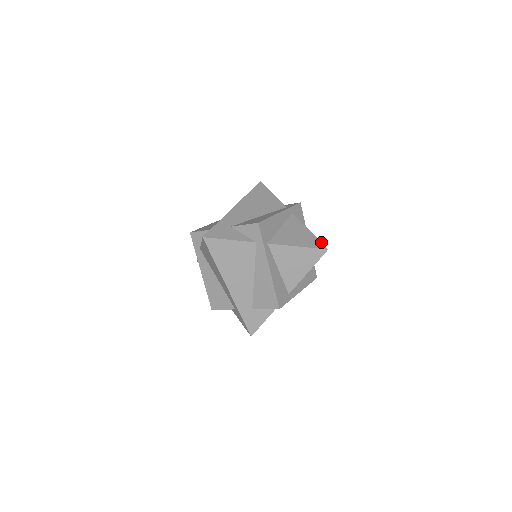
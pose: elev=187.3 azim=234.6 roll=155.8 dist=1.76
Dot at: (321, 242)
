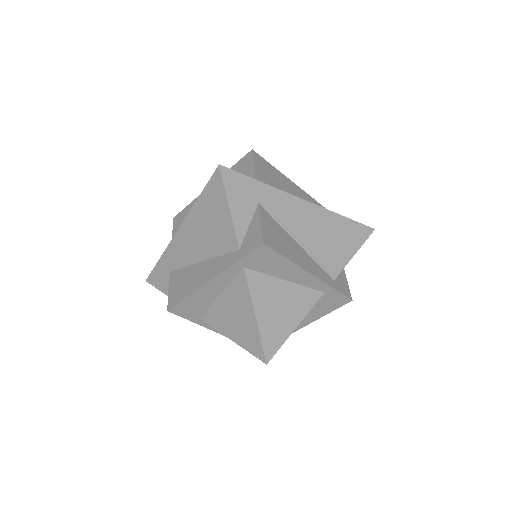
Dot at: (262, 347)
